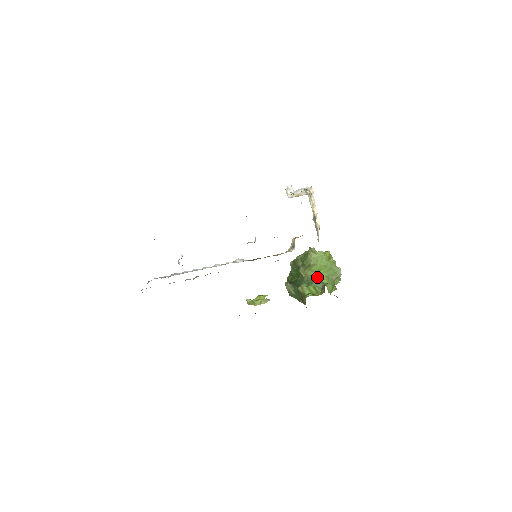
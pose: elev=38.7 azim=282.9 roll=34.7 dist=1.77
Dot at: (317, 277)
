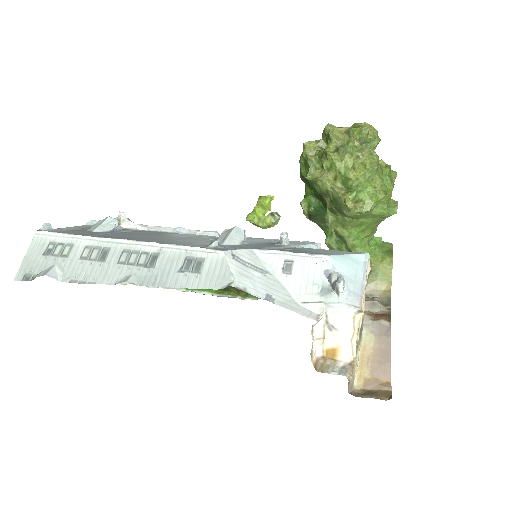
Dot at: (355, 241)
